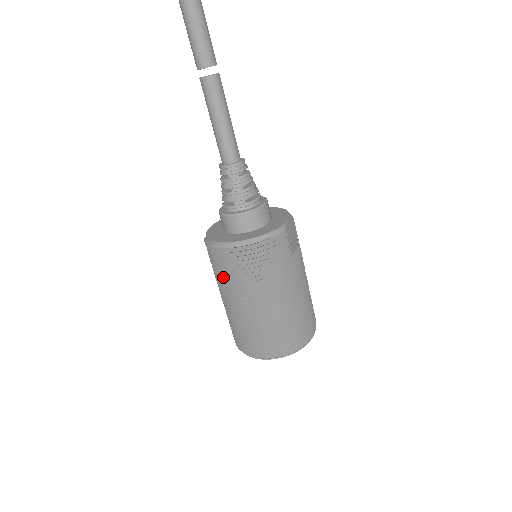
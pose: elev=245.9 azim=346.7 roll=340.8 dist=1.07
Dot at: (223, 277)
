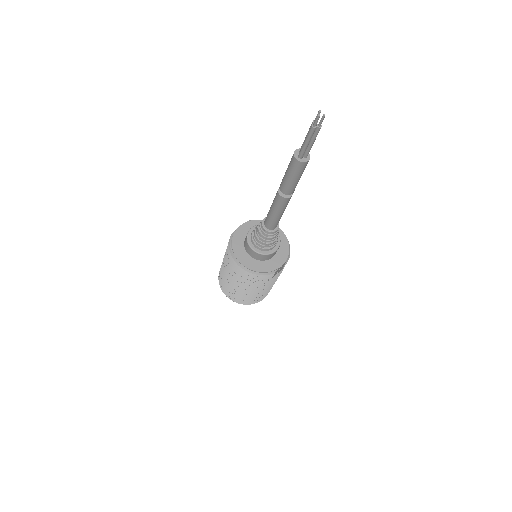
Dot at: occluded
